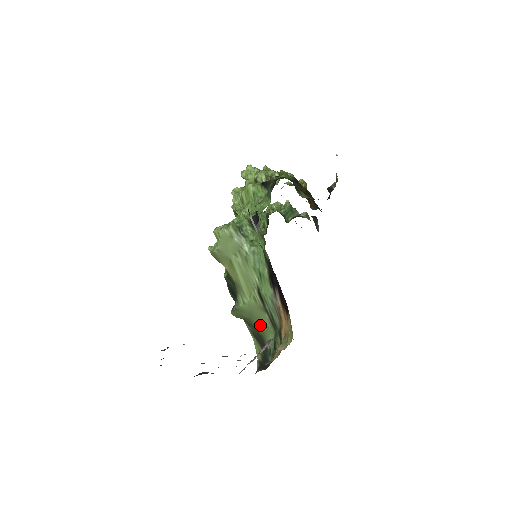
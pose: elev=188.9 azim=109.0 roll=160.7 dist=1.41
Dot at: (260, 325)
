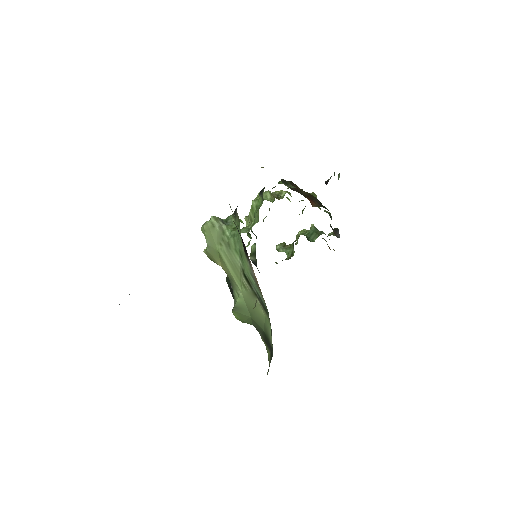
Dot at: (260, 320)
